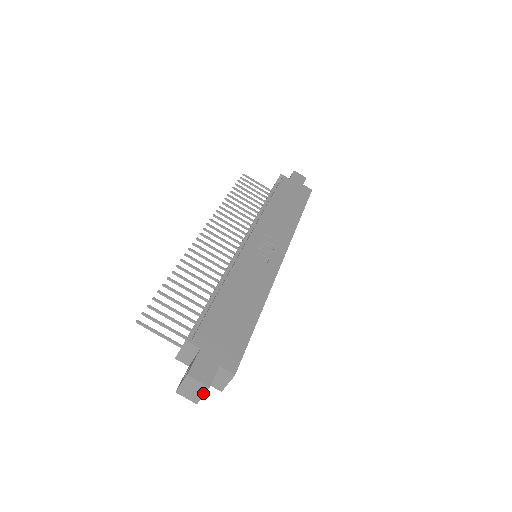
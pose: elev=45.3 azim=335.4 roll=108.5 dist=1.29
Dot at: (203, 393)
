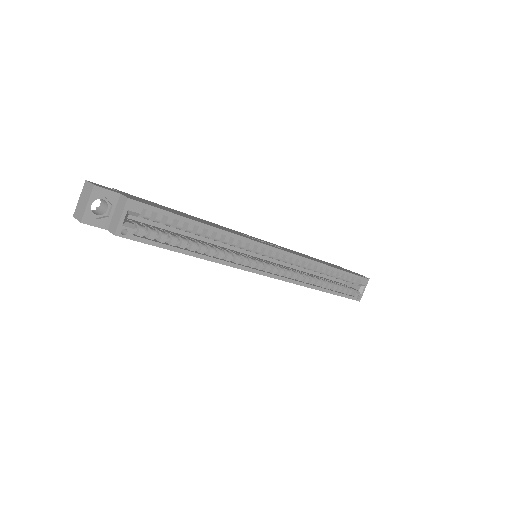
Dot at: (88, 199)
